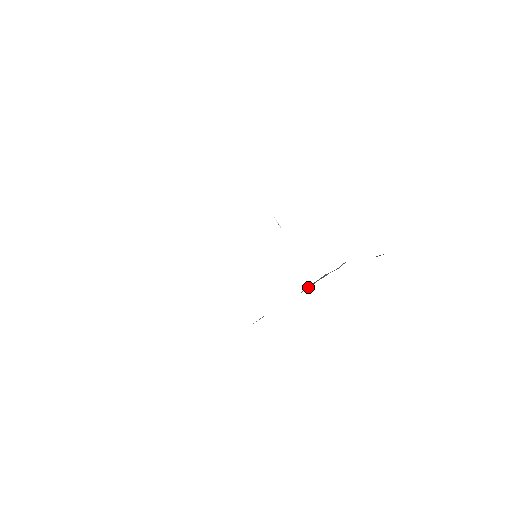
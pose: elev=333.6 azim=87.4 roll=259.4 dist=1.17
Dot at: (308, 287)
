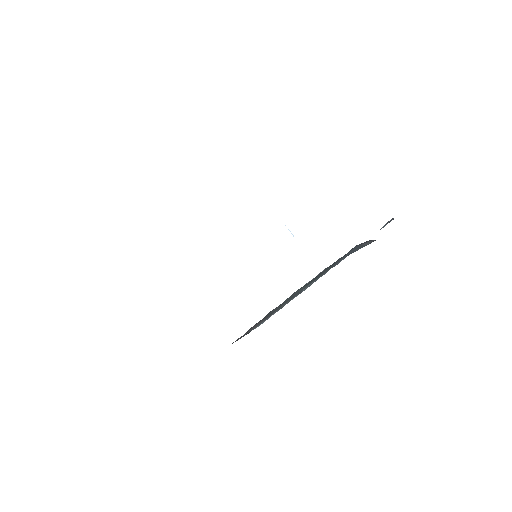
Dot at: (310, 285)
